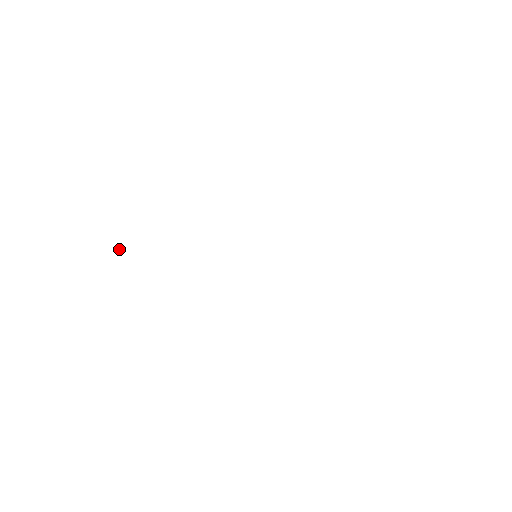
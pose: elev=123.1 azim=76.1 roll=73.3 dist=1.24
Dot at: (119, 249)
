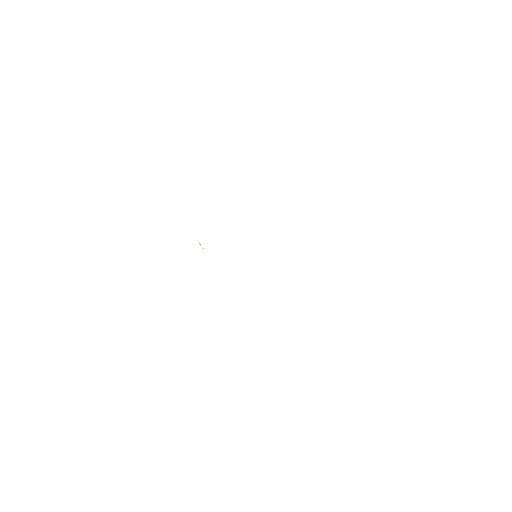
Dot at: occluded
